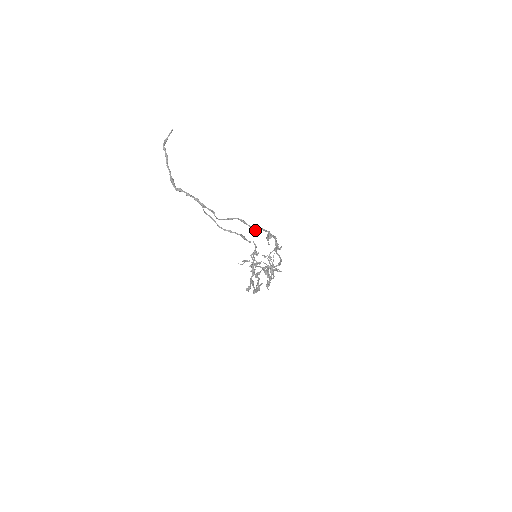
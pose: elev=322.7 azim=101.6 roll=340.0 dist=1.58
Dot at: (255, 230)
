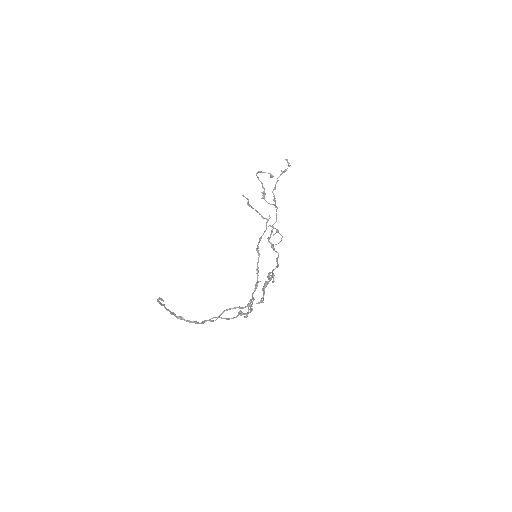
Dot at: (251, 305)
